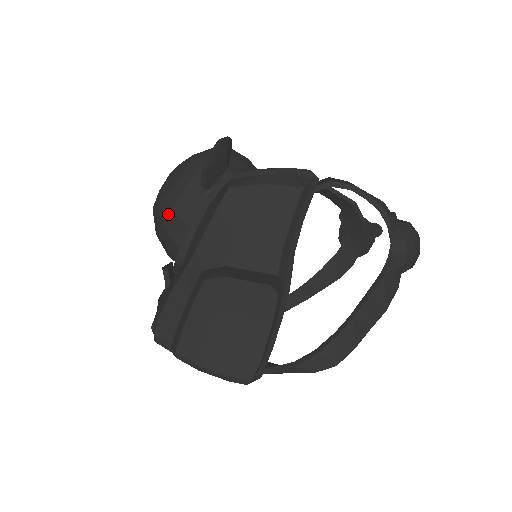
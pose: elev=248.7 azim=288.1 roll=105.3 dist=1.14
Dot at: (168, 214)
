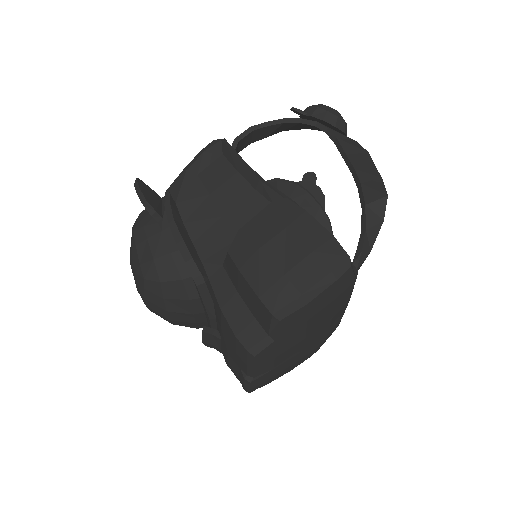
Dot at: (155, 267)
